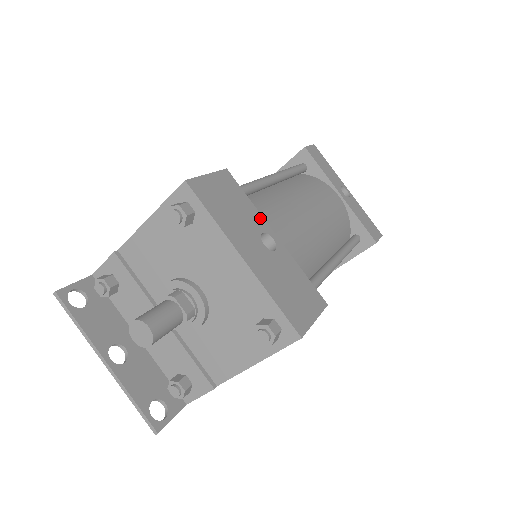
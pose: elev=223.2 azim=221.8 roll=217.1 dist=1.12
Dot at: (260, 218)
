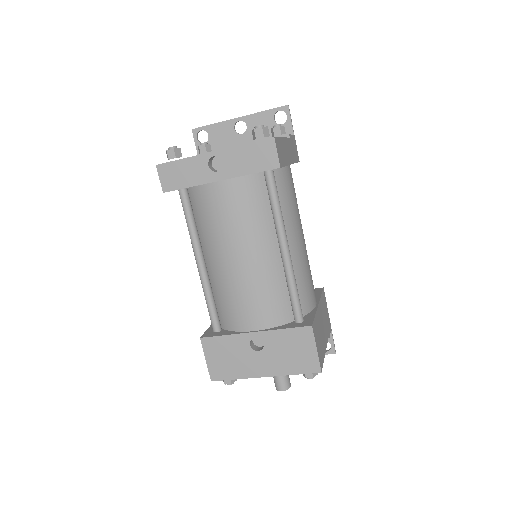
Dot at: (239, 337)
